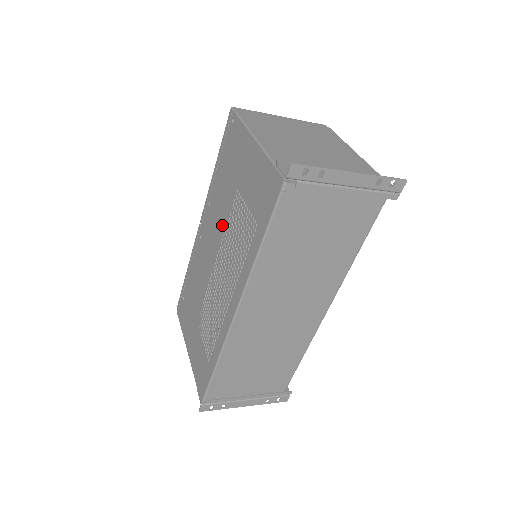
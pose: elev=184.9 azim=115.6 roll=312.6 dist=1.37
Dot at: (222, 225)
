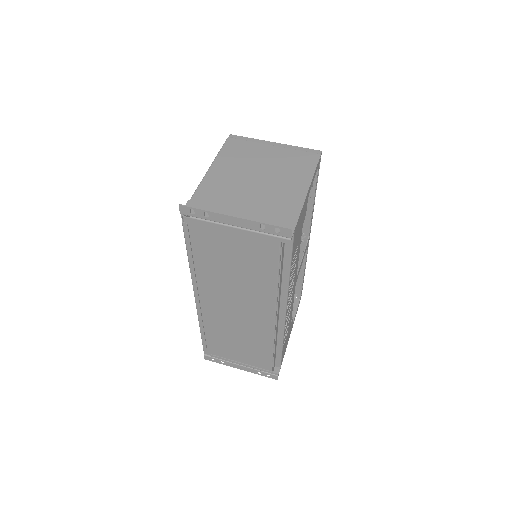
Dot at: occluded
